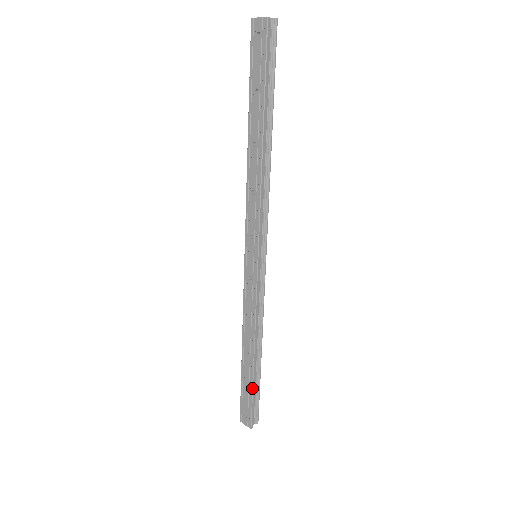
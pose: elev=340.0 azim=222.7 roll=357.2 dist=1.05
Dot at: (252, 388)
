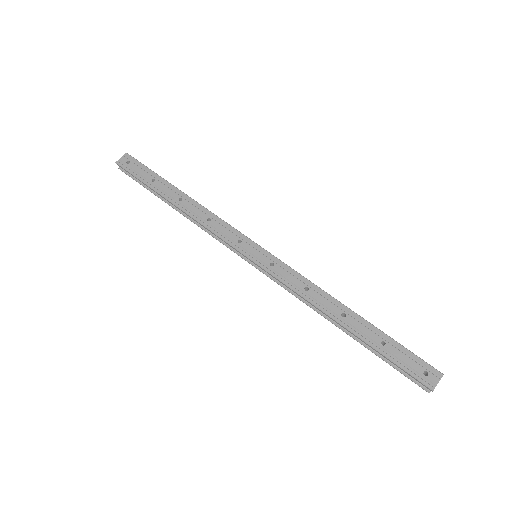
Dot at: (387, 336)
